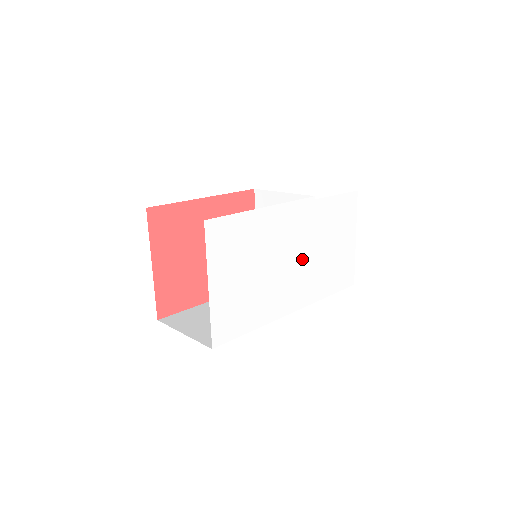
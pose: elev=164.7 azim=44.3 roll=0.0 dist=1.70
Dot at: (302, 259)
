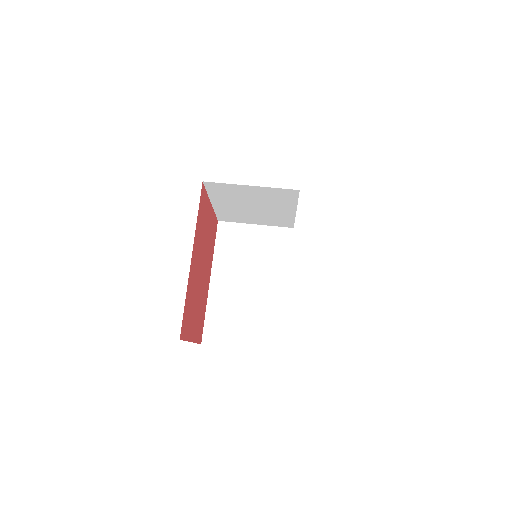
Dot at: occluded
